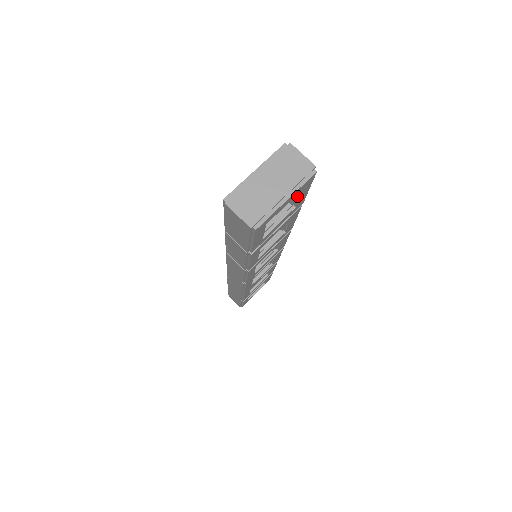
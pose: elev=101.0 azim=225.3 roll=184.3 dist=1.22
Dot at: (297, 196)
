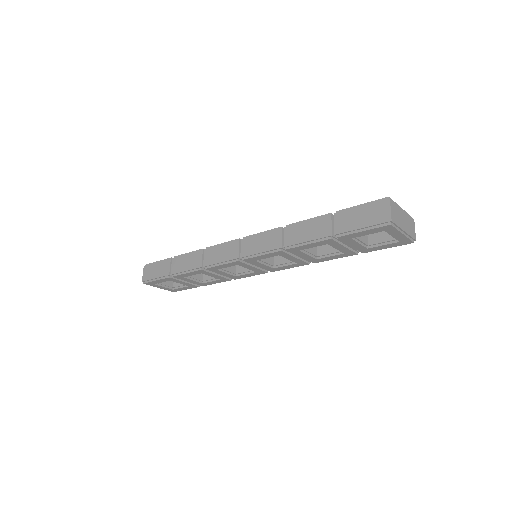
Dot at: (384, 243)
